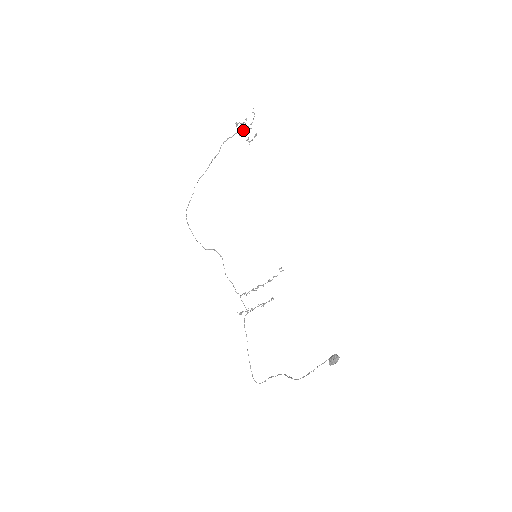
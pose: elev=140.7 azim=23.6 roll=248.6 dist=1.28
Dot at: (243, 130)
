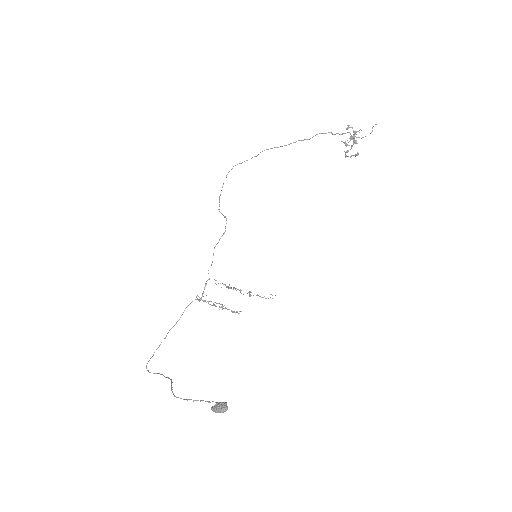
Dot at: occluded
